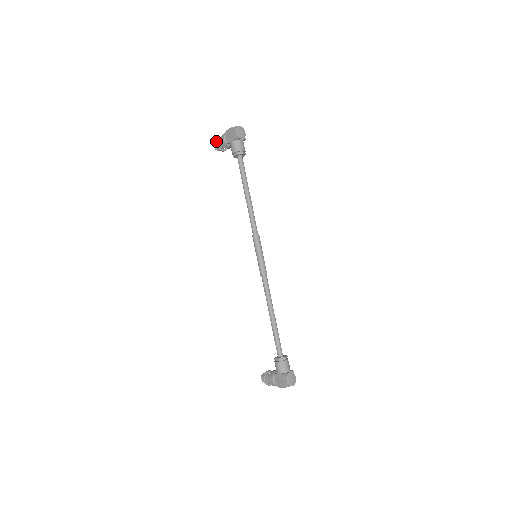
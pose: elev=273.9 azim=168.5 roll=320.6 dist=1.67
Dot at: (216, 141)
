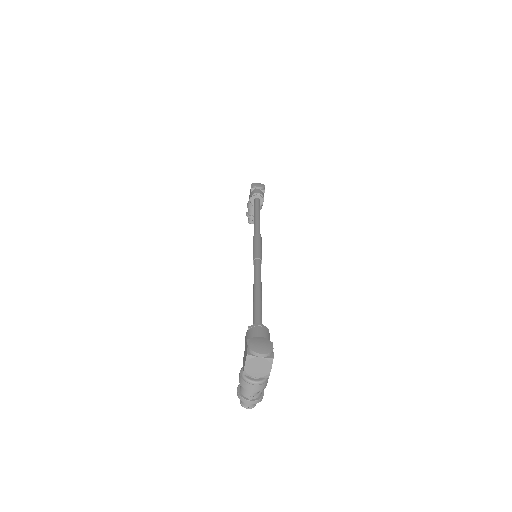
Dot at: (246, 212)
